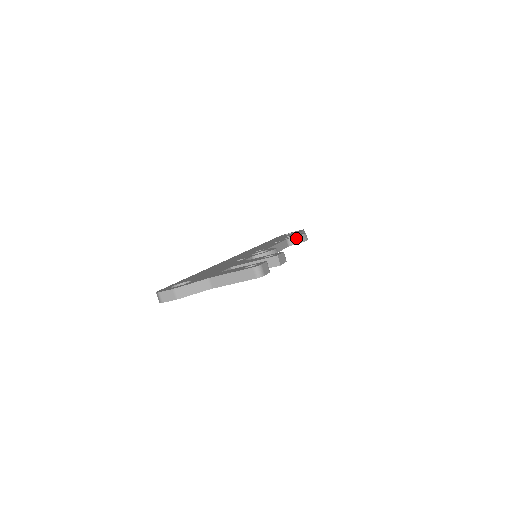
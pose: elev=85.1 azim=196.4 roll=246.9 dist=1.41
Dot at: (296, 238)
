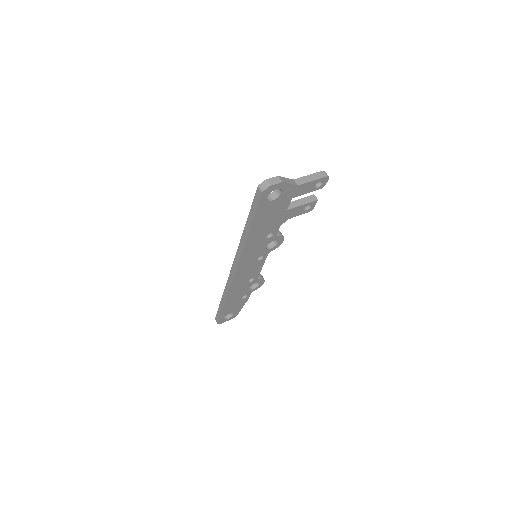
Dot at: (260, 275)
